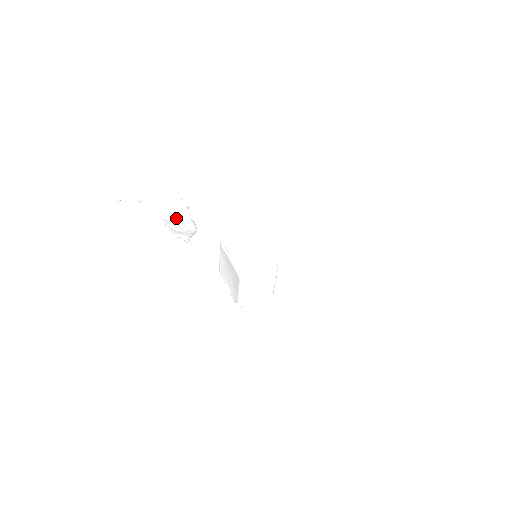
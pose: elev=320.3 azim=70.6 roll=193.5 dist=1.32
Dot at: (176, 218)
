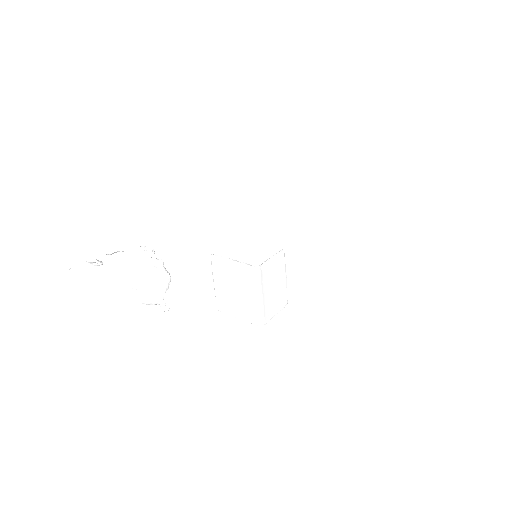
Dot at: (145, 267)
